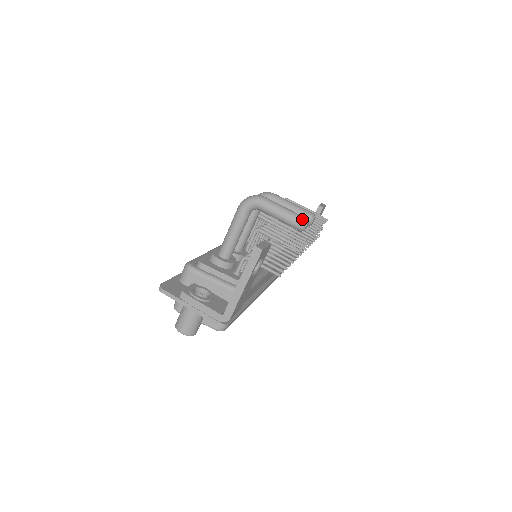
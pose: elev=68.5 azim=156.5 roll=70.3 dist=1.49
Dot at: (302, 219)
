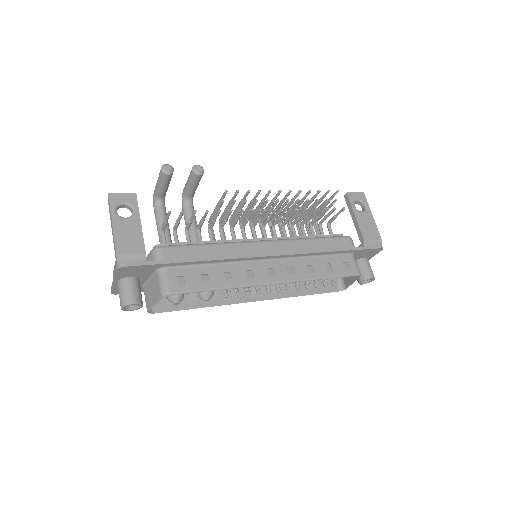
Dot at: (162, 167)
